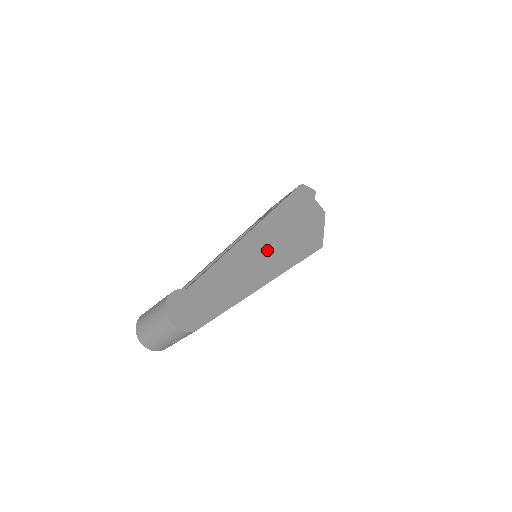
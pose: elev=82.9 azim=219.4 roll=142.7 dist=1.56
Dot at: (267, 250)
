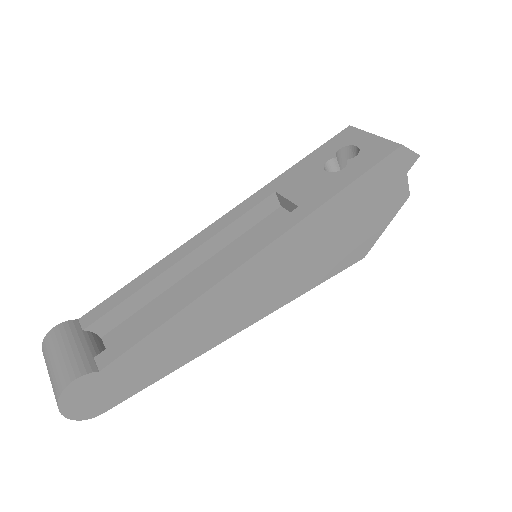
Dot at: (264, 284)
